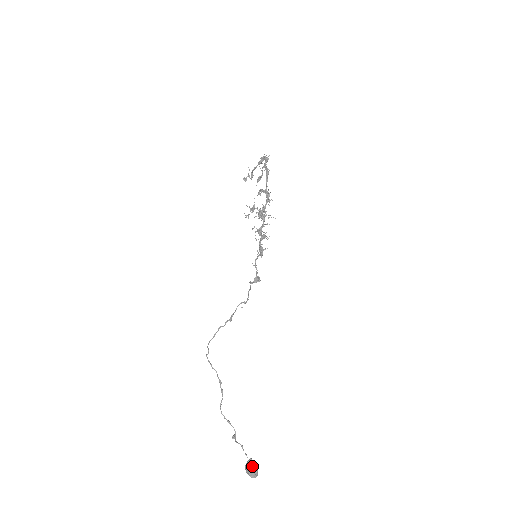
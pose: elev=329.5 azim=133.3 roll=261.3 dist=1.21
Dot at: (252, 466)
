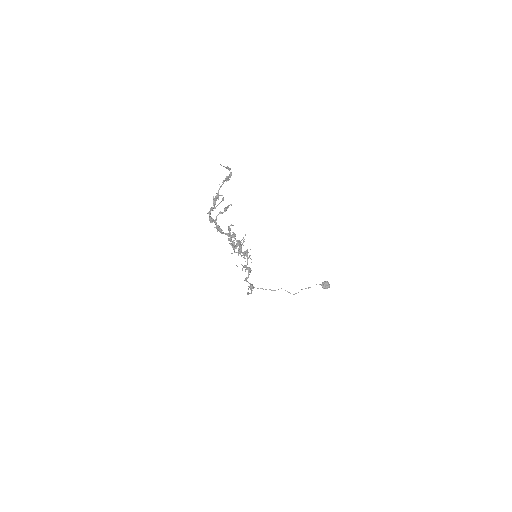
Dot at: (323, 288)
